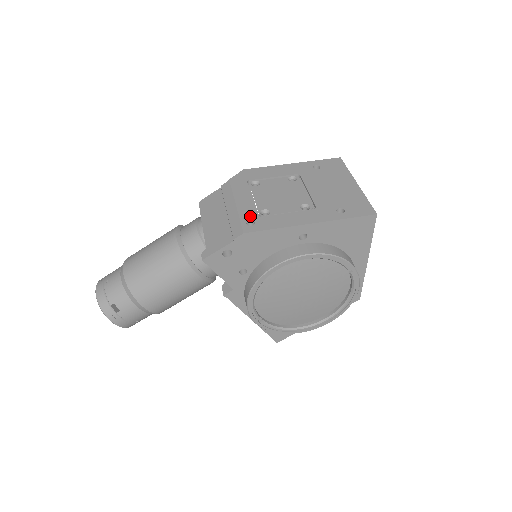
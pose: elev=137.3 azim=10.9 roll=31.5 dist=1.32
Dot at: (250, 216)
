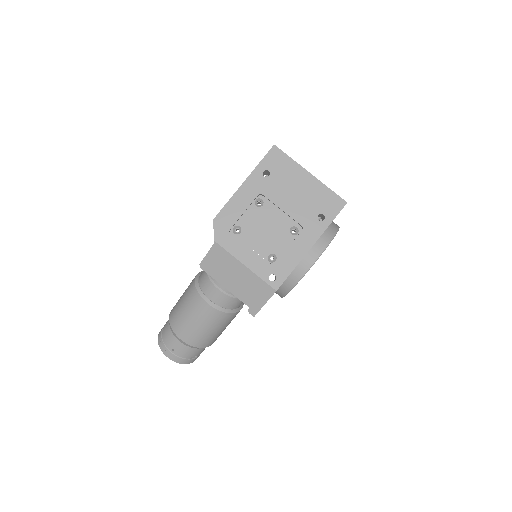
Dot at: (266, 271)
